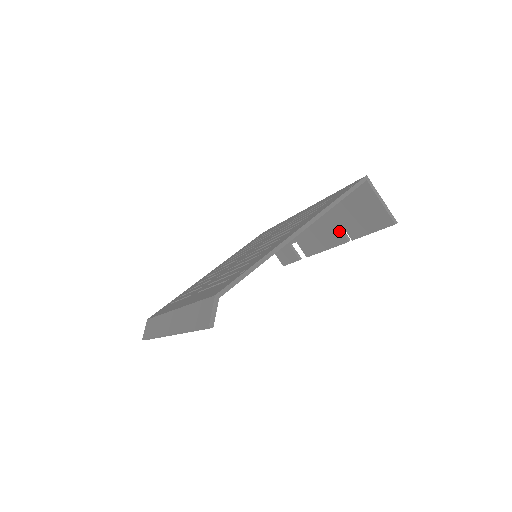
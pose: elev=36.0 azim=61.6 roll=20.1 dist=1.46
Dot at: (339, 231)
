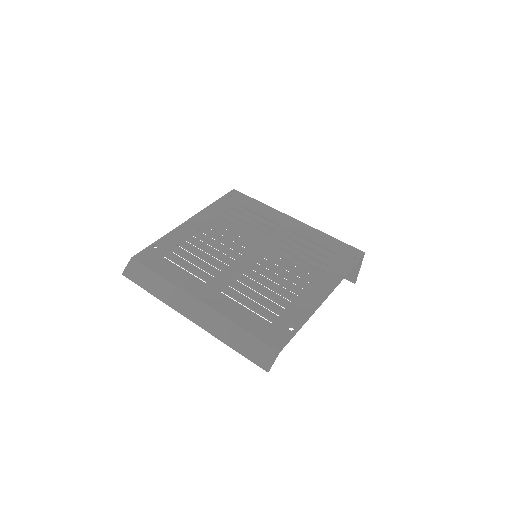
Dot at: occluded
